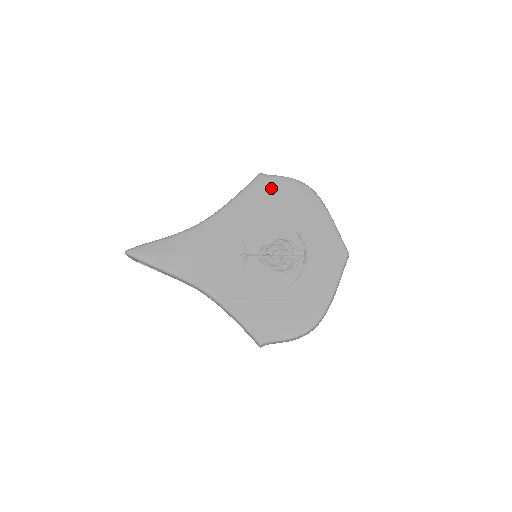
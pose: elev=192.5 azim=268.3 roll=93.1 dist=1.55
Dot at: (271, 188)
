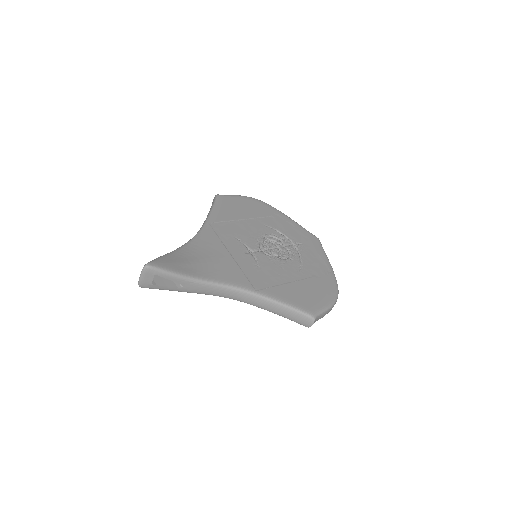
Dot at: (235, 203)
